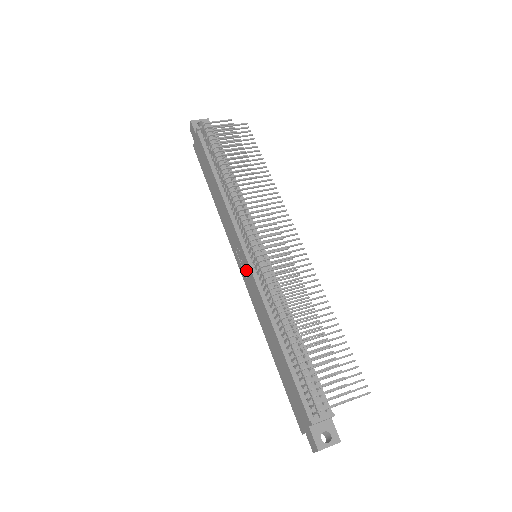
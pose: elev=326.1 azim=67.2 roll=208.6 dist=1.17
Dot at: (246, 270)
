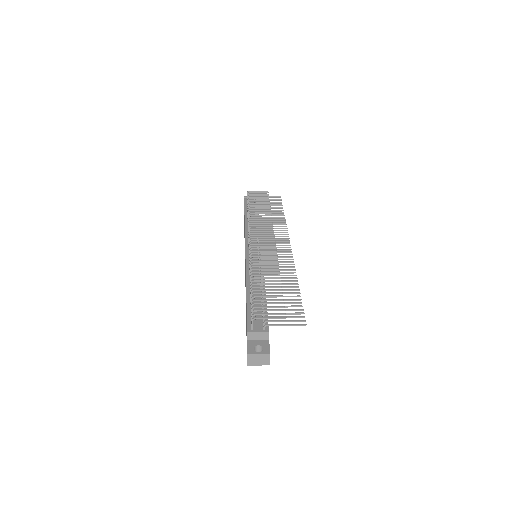
Dot at: occluded
